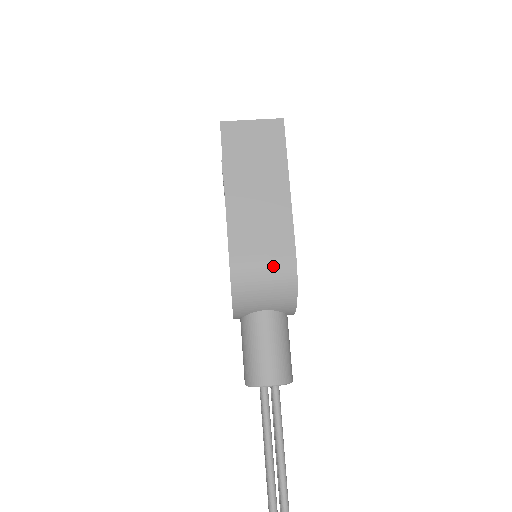
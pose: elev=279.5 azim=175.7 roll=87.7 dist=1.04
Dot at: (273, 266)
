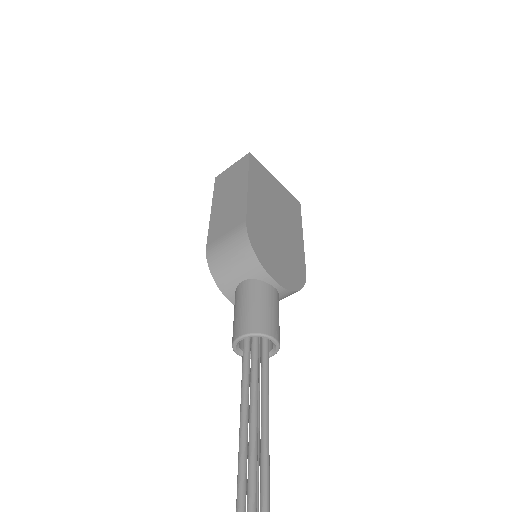
Dot at: (231, 238)
